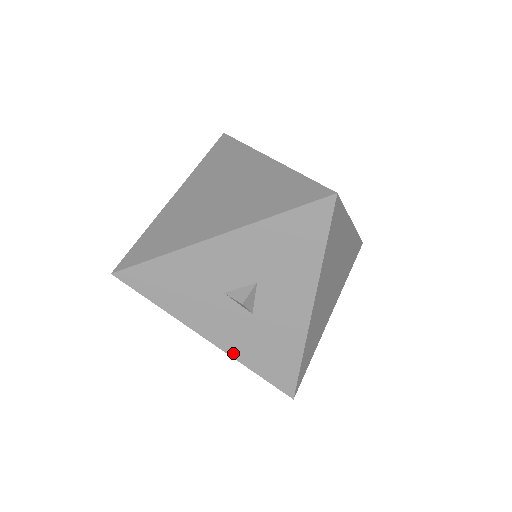
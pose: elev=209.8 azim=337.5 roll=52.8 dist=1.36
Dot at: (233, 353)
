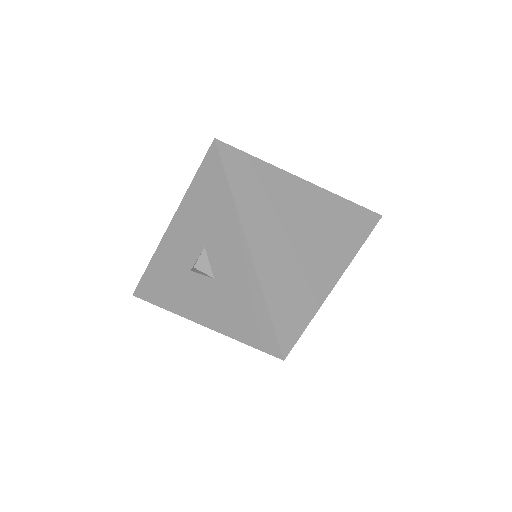
Dot at: (219, 328)
